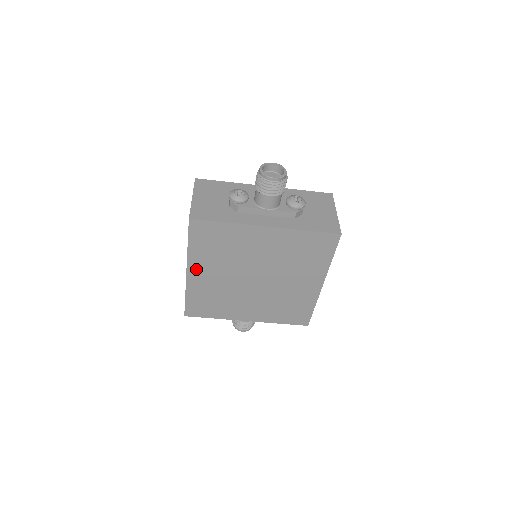
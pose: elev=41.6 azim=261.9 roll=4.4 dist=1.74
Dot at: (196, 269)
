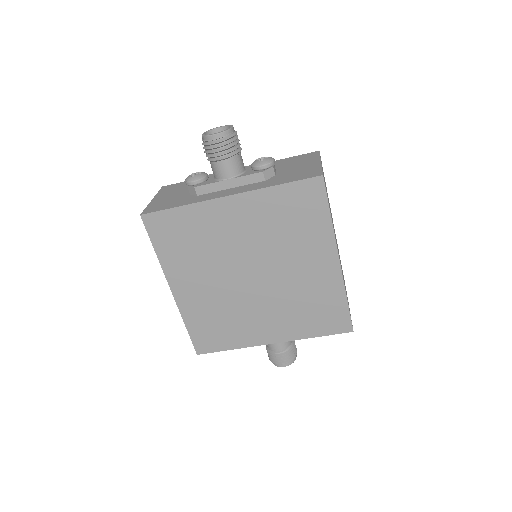
Dot at: (179, 283)
